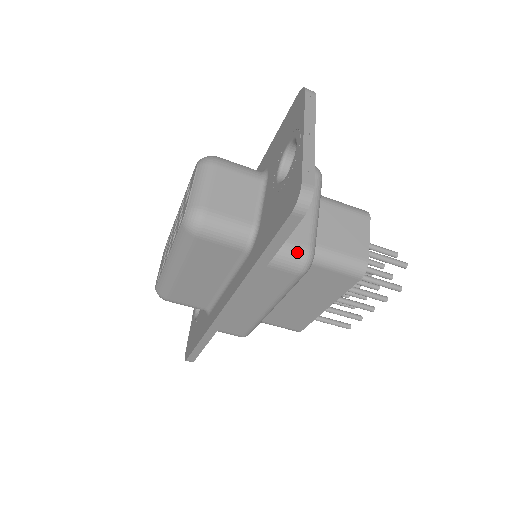
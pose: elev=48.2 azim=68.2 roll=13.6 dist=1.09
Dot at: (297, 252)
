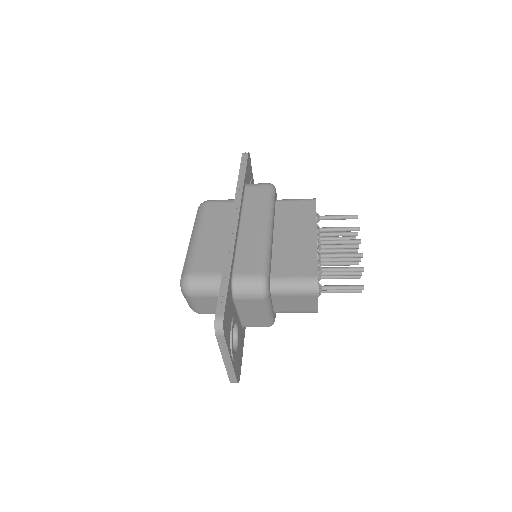
Dot at: occluded
